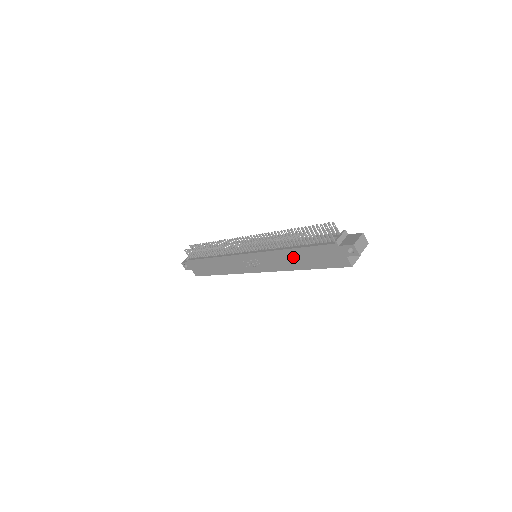
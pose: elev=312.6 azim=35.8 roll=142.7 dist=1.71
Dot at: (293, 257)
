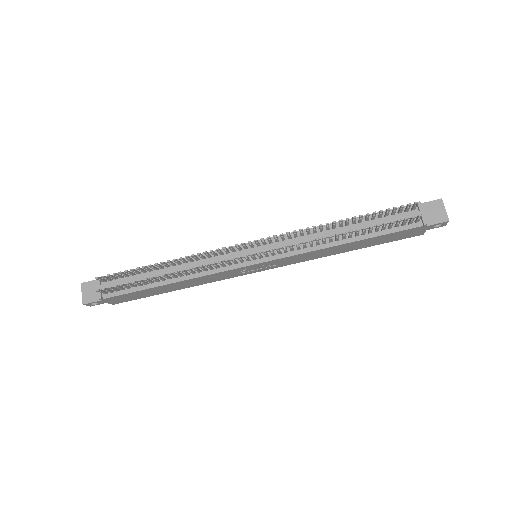
Dot at: (342, 248)
